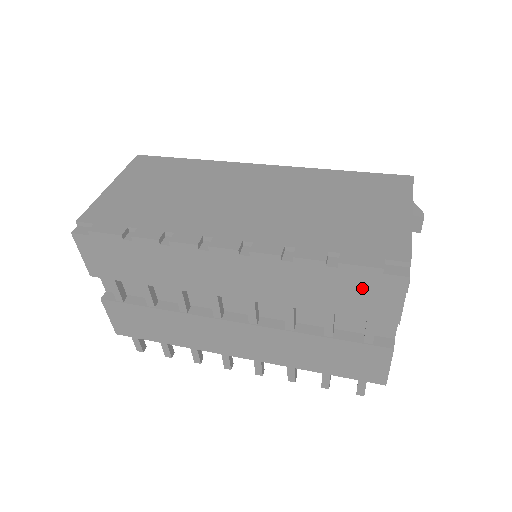
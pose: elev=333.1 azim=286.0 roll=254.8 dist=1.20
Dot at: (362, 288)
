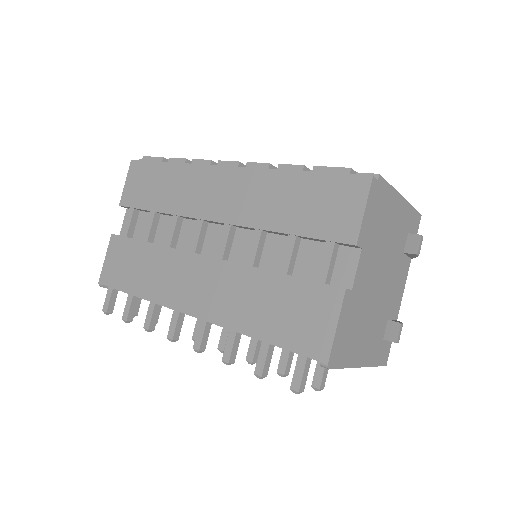
Dot at: (328, 195)
